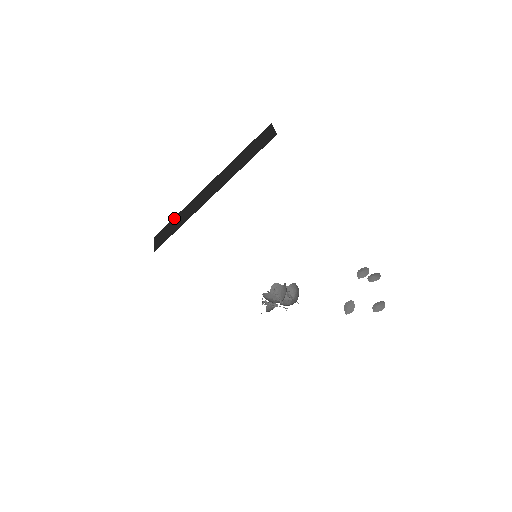
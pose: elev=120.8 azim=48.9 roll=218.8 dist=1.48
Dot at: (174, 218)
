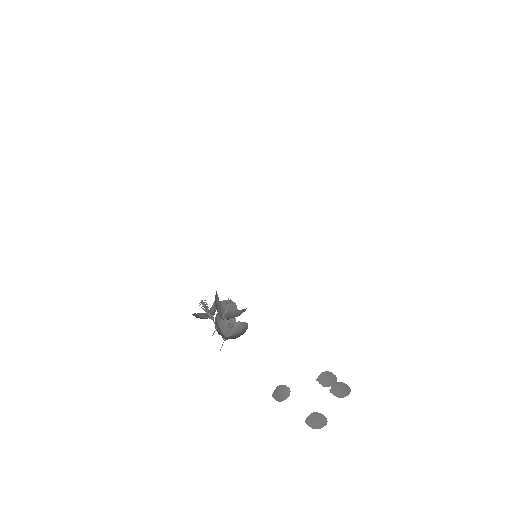
Dot at: occluded
